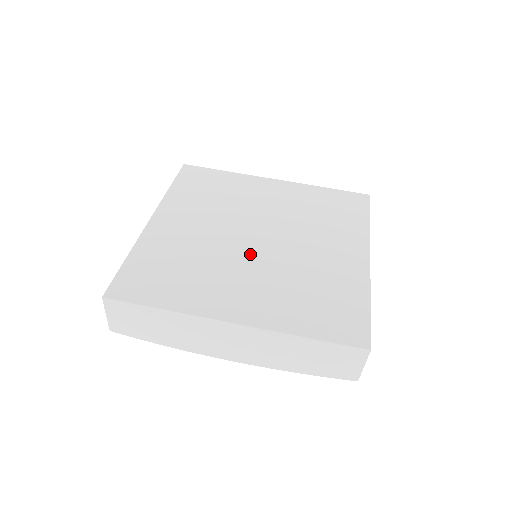
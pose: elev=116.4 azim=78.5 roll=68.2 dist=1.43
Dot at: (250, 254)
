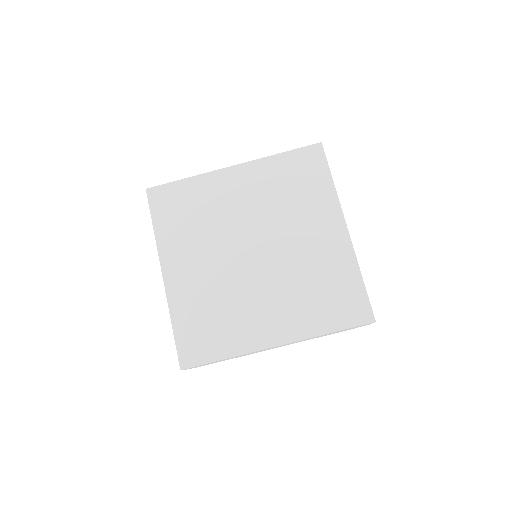
Dot at: (257, 273)
